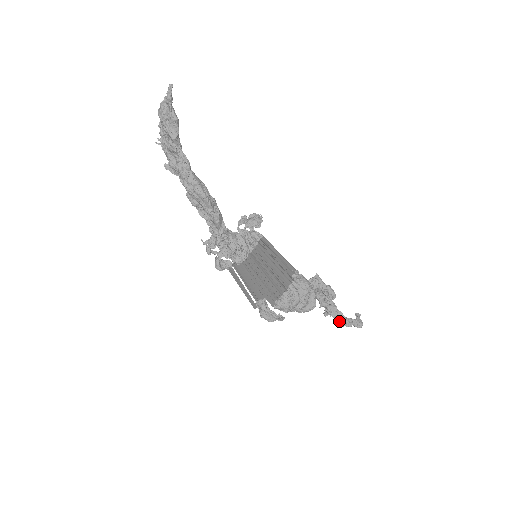
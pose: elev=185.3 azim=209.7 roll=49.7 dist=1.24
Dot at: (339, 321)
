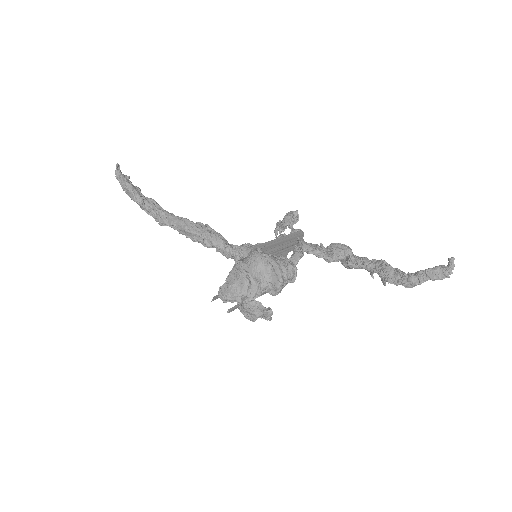
Dot at: (397, 283)
